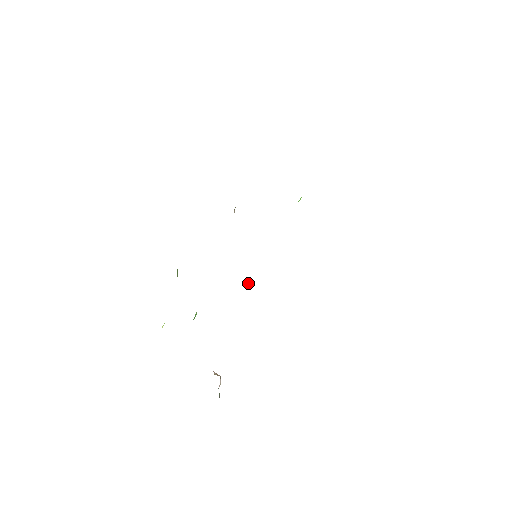
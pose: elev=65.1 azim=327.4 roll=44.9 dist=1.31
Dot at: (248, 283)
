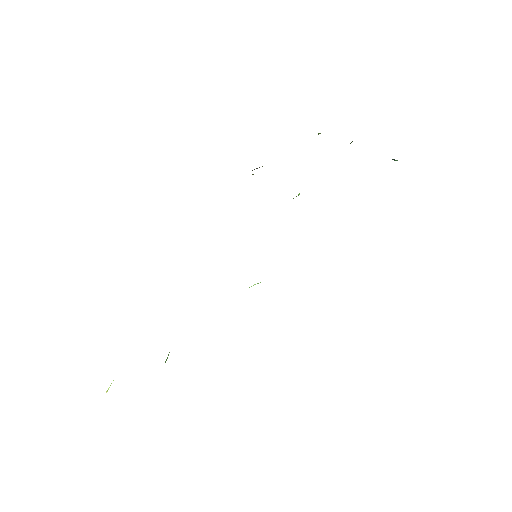
Dot at: occluded
